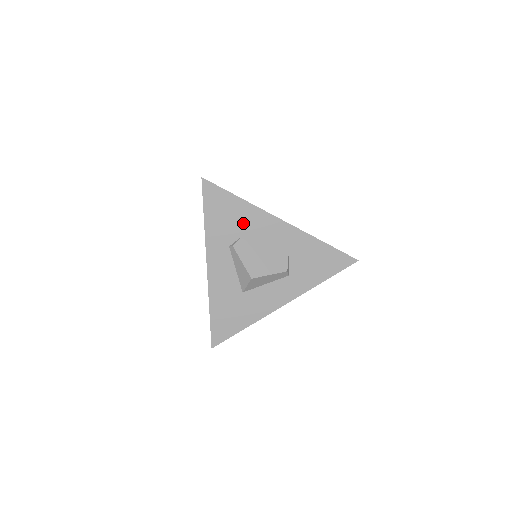
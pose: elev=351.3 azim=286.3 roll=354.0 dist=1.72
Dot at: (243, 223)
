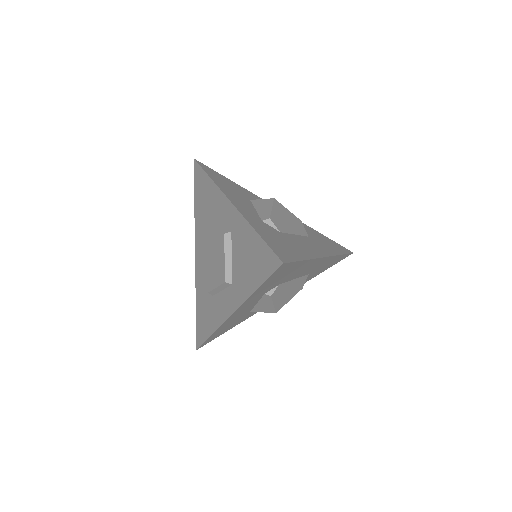
Dot at: (291, 274)
